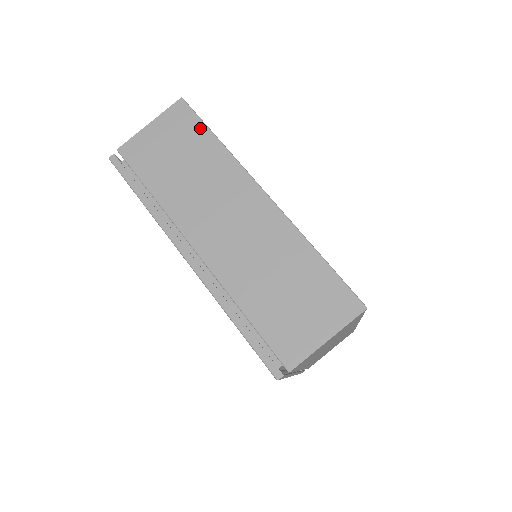
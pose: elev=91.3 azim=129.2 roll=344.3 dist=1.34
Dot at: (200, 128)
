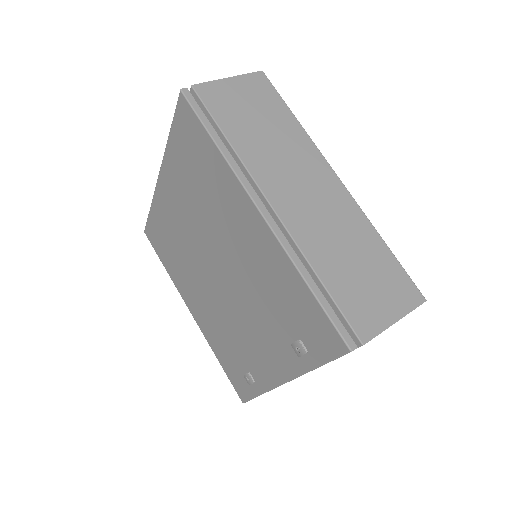
Dot at: (280, 102)
